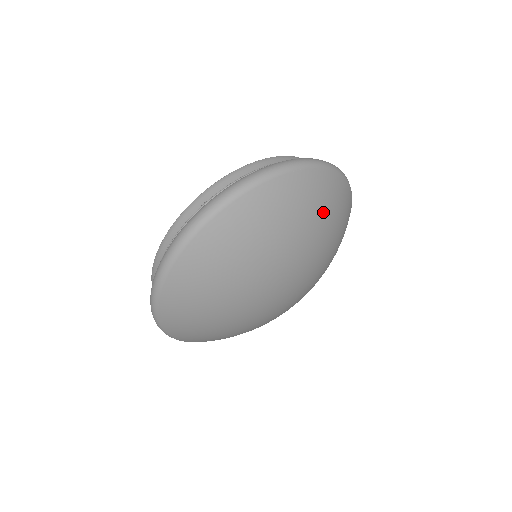
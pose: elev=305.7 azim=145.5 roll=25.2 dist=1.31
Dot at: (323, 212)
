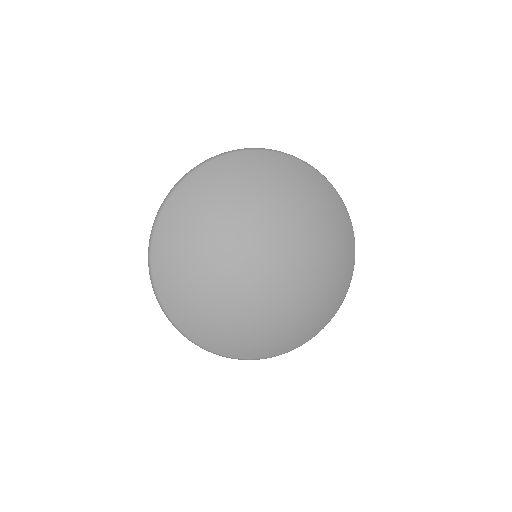
Dot at: (282, 182)
